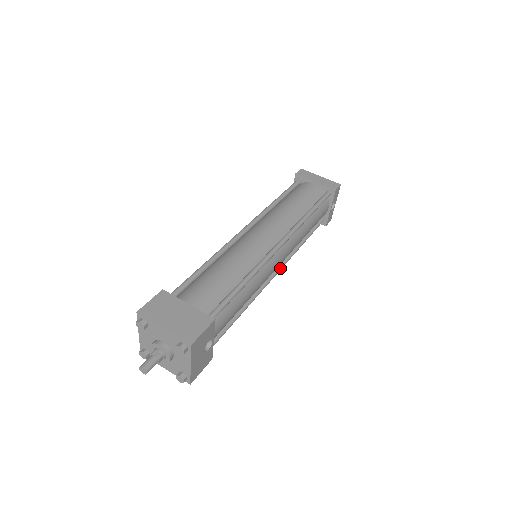
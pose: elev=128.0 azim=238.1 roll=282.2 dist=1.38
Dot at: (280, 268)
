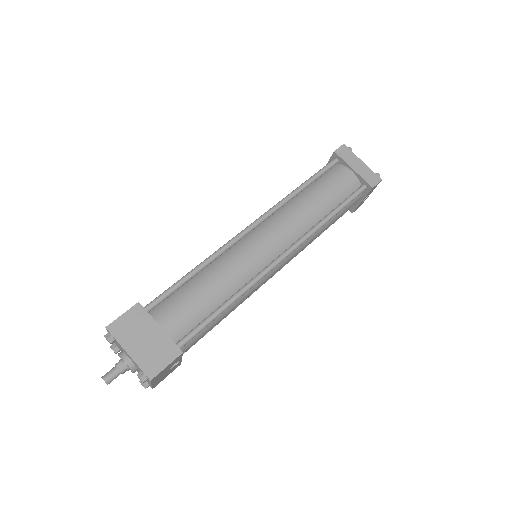
Dot at: (281, 268)
